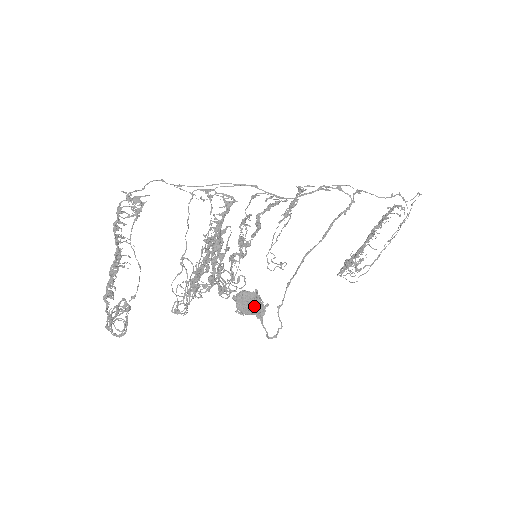
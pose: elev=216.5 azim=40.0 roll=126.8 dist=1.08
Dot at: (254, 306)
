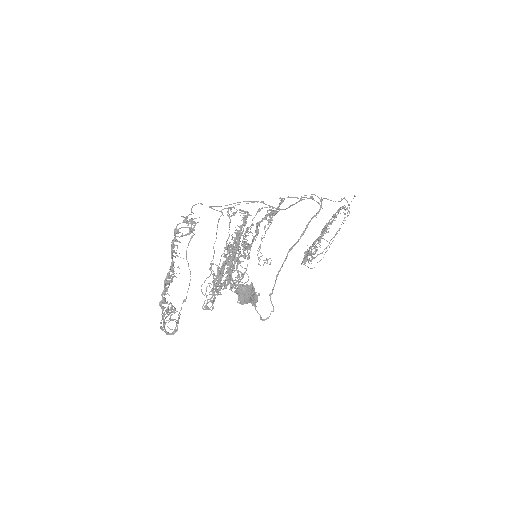
Dot at: (250, 296)
